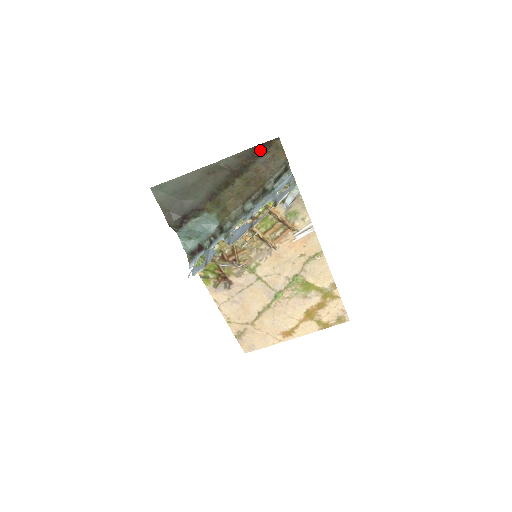
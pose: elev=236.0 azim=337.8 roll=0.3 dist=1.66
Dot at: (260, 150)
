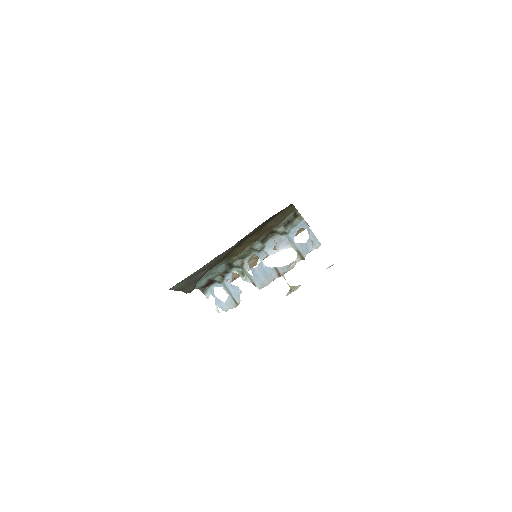
Dot at: (273, 217)
